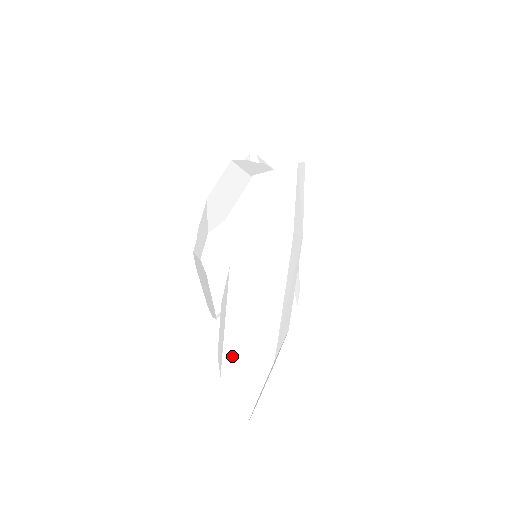
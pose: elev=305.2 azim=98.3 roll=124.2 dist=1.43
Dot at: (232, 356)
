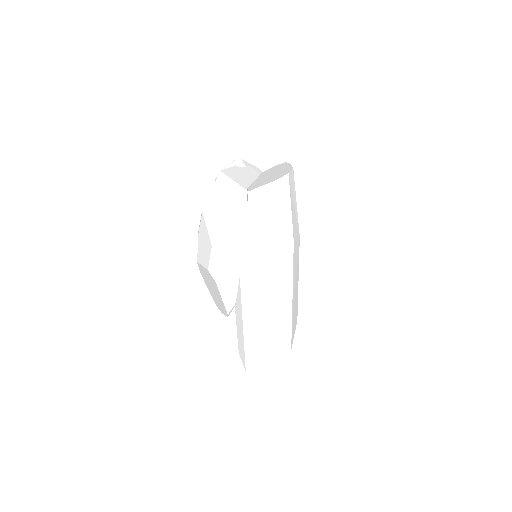
Dot at: (253, 353)
